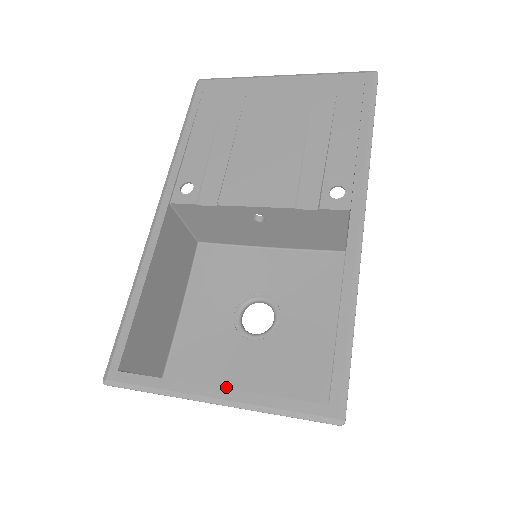
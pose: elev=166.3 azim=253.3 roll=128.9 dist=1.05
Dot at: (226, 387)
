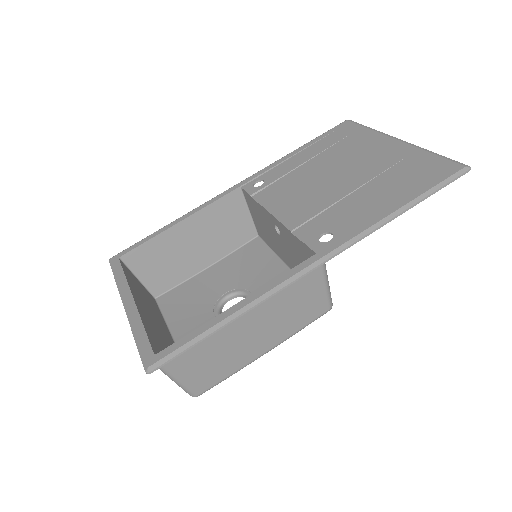
Dot at: (172, 329)
